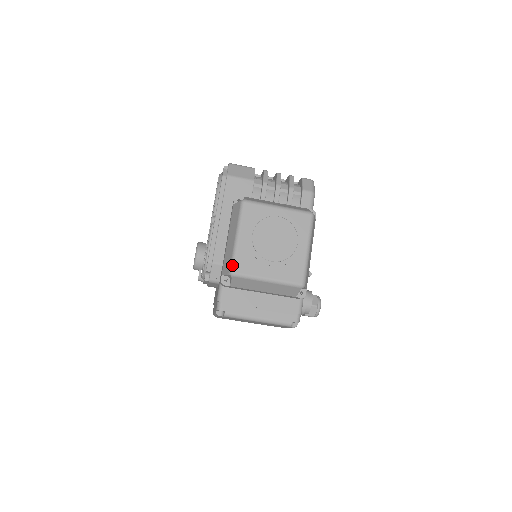
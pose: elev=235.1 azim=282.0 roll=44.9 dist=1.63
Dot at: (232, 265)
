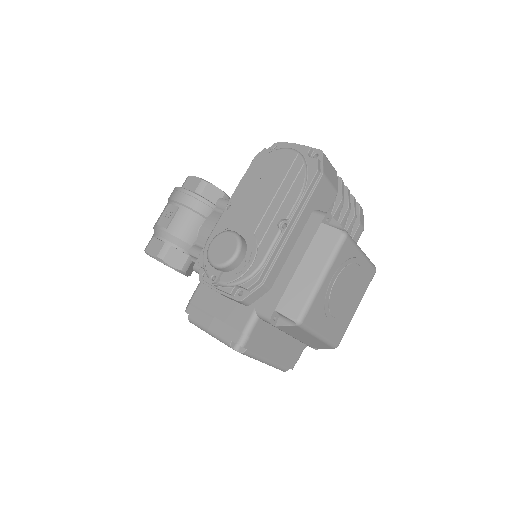
Dot at: (304, 312)
